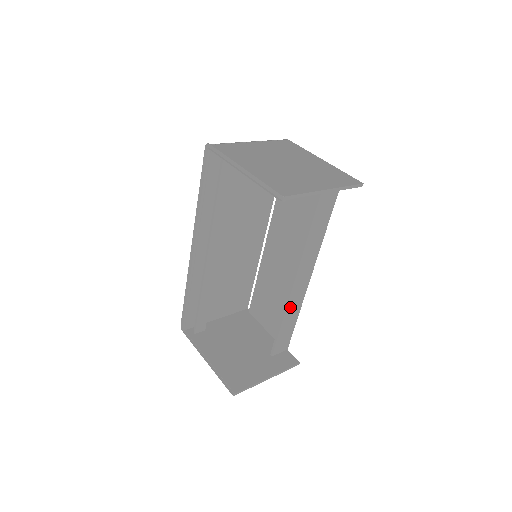
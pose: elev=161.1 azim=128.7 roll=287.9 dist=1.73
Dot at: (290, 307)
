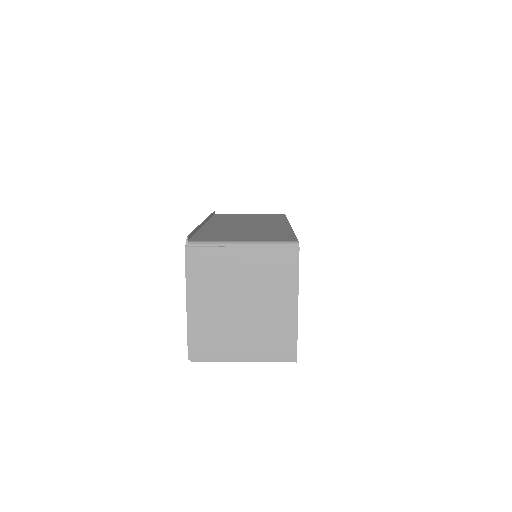
Dot at: occluded
